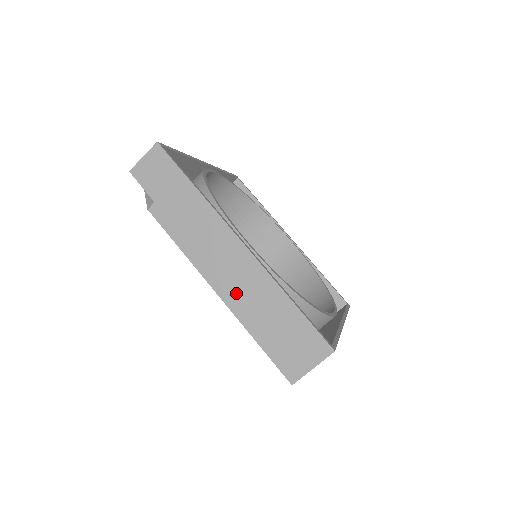
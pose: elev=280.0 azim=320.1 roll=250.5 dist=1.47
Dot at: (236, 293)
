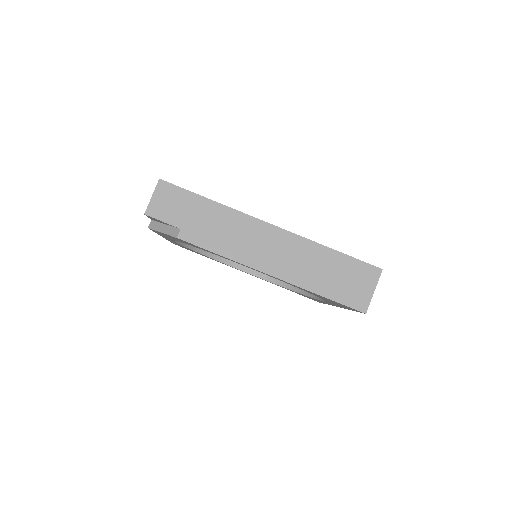
Dot at: (287, 267)
